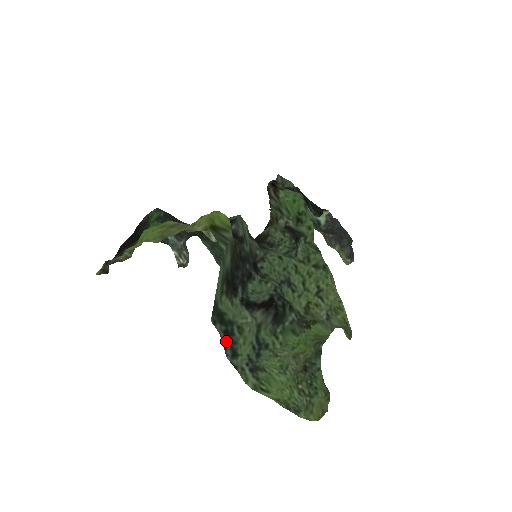
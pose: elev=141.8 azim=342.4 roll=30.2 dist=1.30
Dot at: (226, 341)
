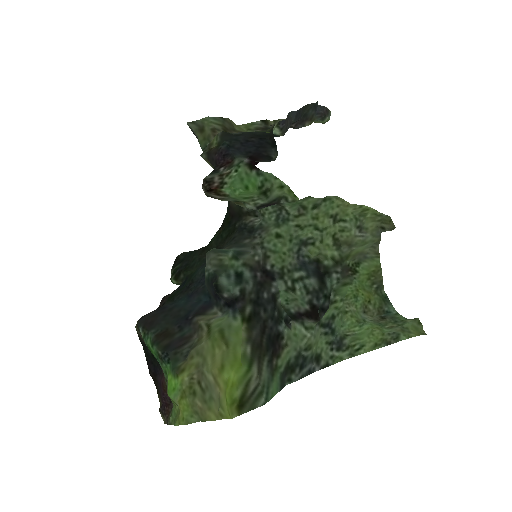
Dot at: (306, 367)
